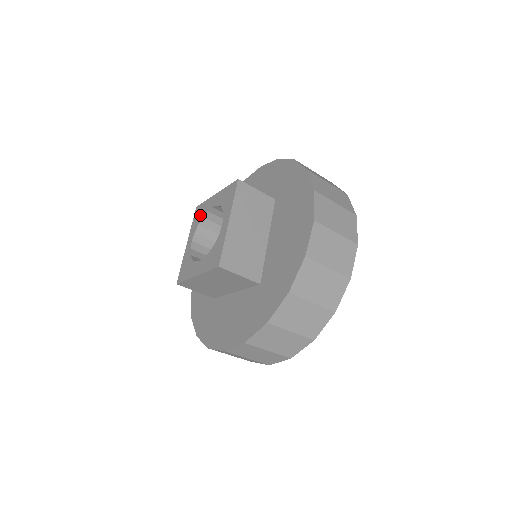
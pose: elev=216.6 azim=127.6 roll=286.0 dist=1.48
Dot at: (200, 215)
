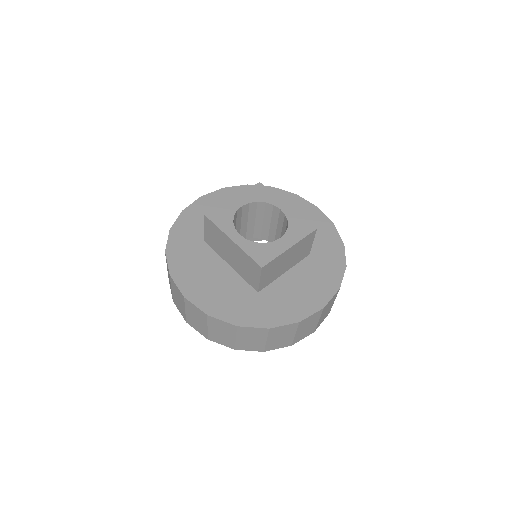
Dot at: (226, 216)
